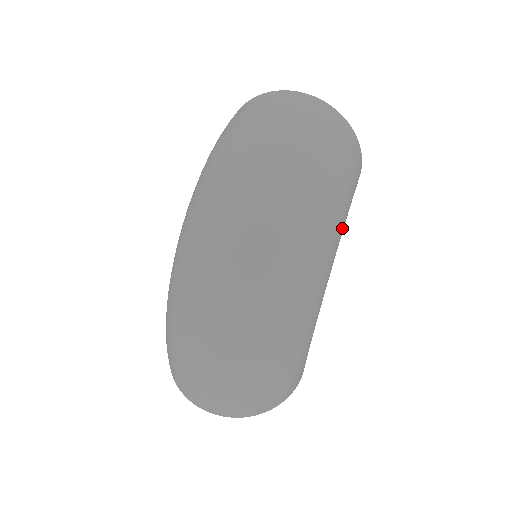
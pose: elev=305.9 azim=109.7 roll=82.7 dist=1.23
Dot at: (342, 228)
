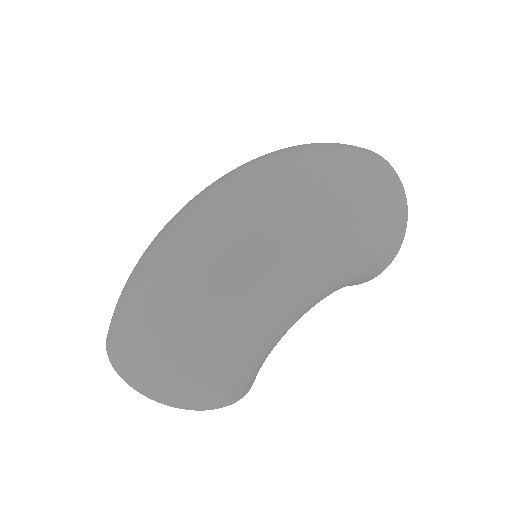
Dot at: (346, 260)
